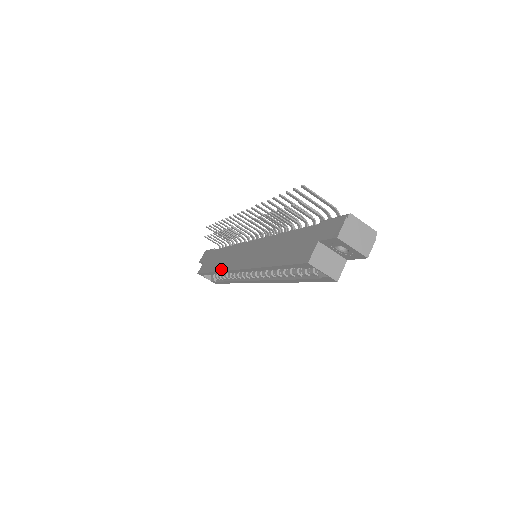
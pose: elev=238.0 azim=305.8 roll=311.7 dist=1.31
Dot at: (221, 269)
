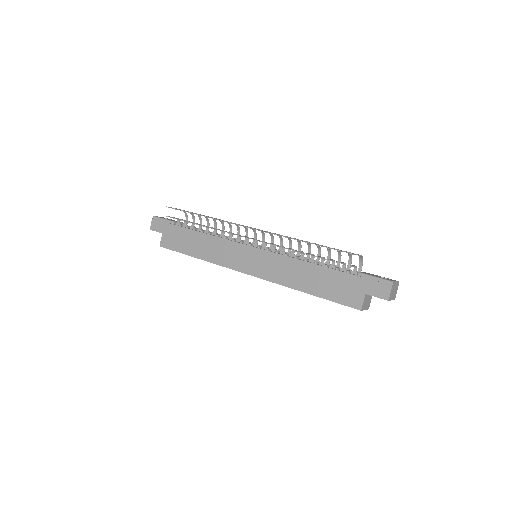
Dot at: (214, 262)
